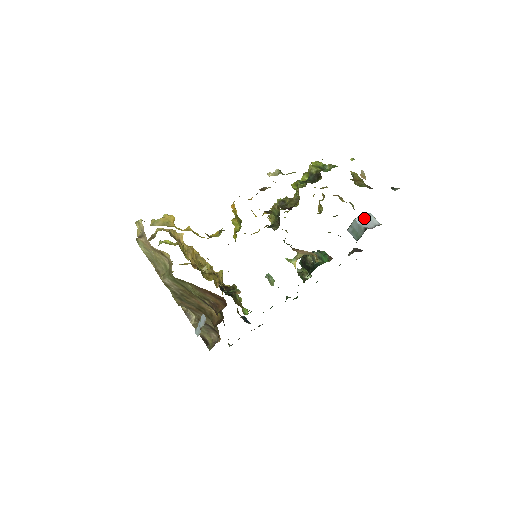
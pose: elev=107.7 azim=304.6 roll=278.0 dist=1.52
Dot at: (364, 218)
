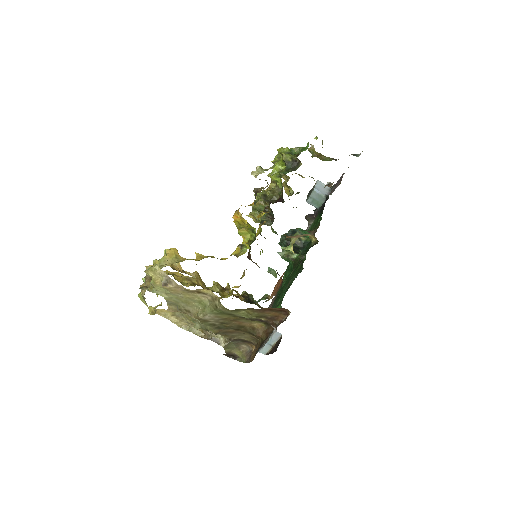
Dot at: (318, 186)
